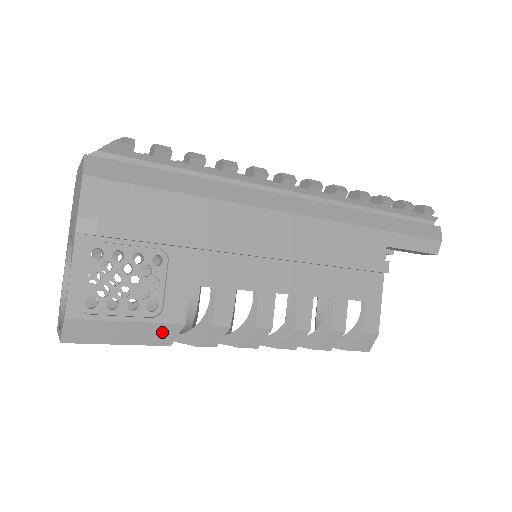
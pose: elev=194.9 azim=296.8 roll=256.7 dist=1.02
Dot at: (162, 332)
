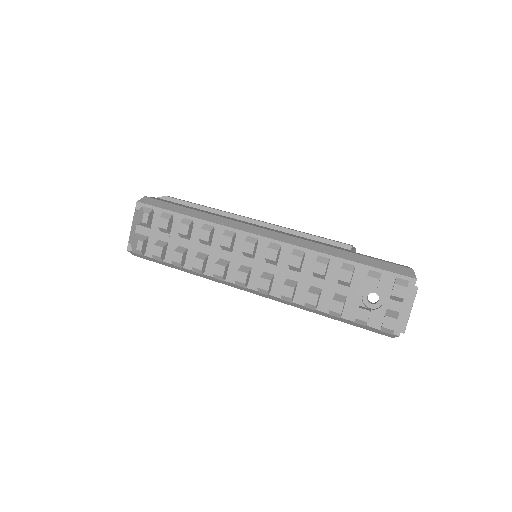
Dot at: occluded
